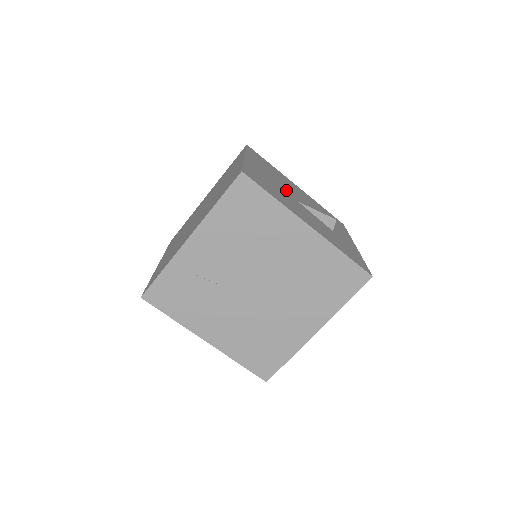
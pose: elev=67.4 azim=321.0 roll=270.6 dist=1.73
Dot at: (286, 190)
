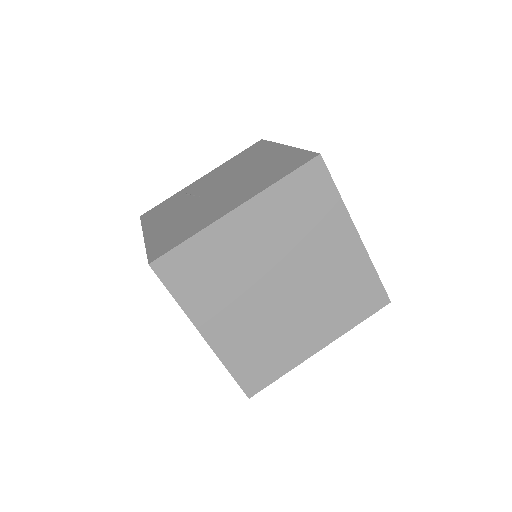
Dot at: occluded
